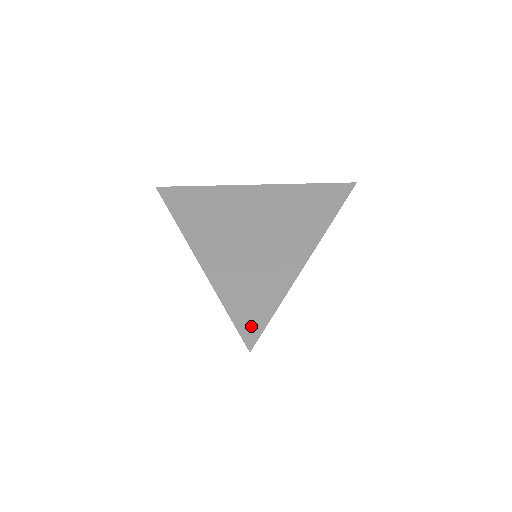
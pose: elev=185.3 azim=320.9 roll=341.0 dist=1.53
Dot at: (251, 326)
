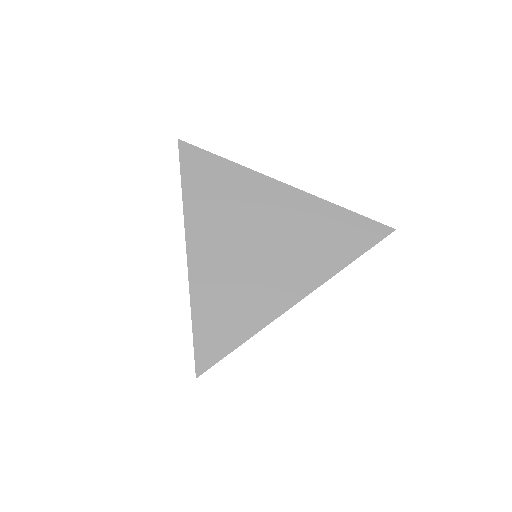
Dot at: (209, 351)
